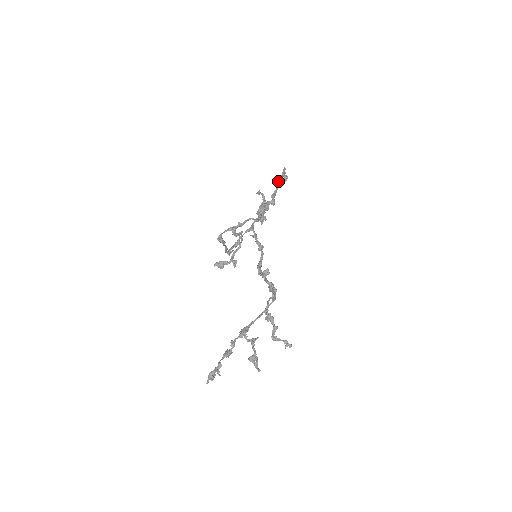
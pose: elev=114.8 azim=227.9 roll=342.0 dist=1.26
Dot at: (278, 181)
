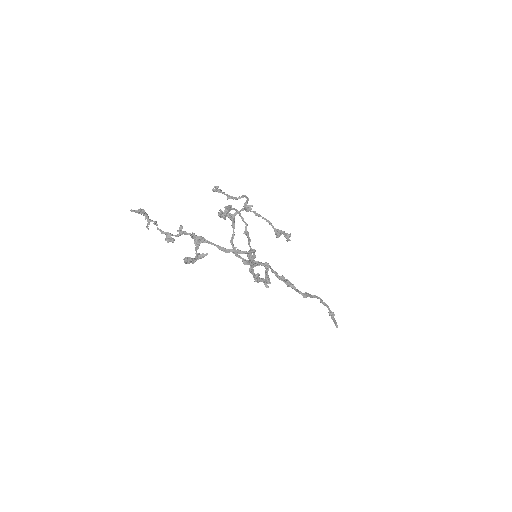
Dot at: (320, 298)
